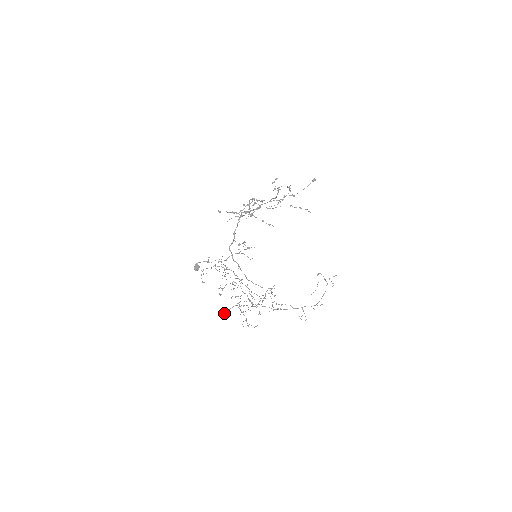
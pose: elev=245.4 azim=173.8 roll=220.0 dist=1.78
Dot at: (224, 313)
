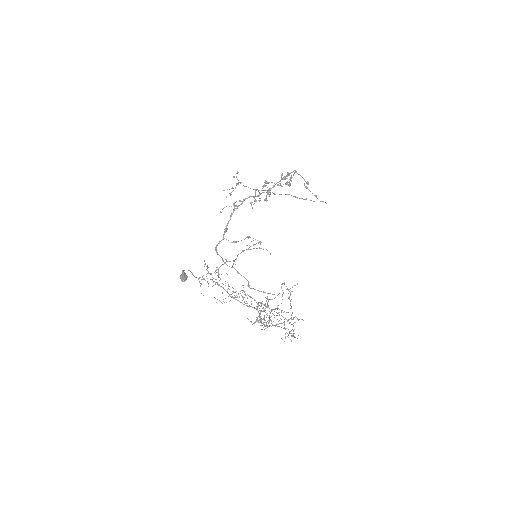
Dot at: (266, 324)
